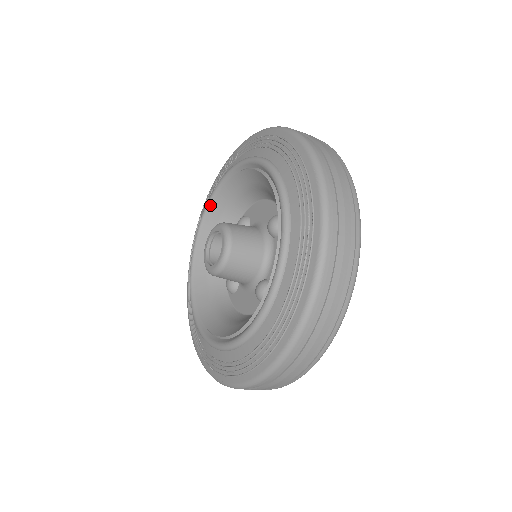
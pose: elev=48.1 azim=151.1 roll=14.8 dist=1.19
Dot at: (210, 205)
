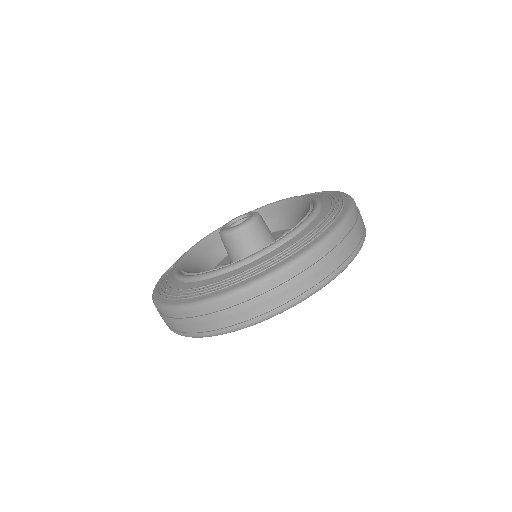
Dot at: occluded
